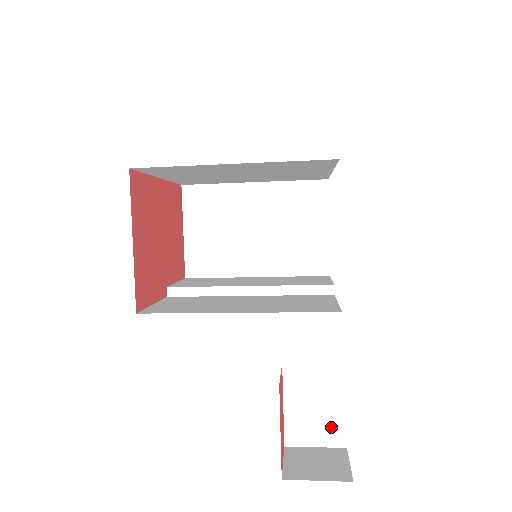
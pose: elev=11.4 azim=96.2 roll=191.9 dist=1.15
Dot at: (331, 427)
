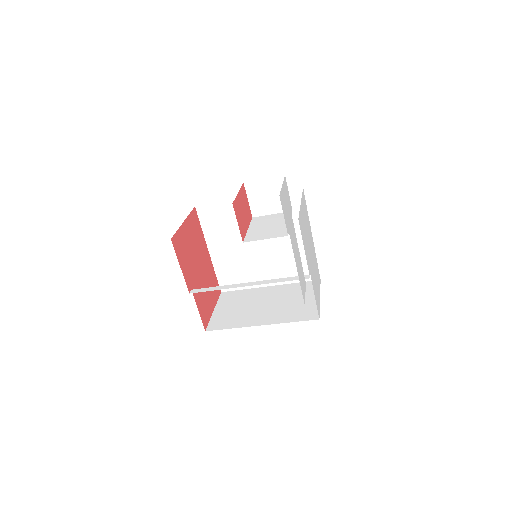
Dot at: (278, 231)
